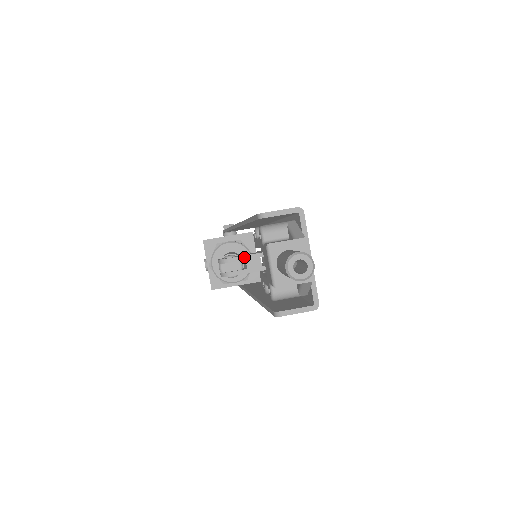
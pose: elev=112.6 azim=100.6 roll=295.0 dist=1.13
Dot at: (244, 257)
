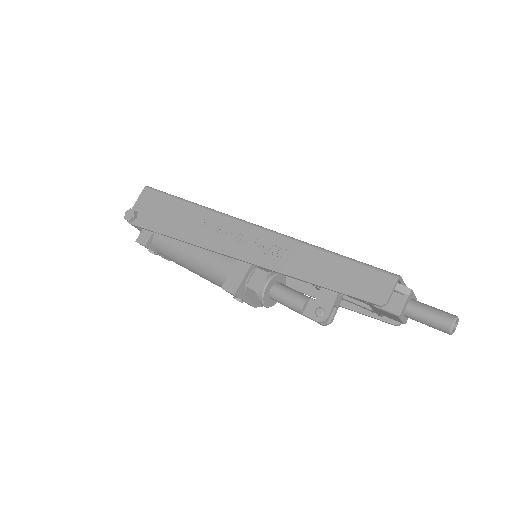
Dot at: (334, 306)
